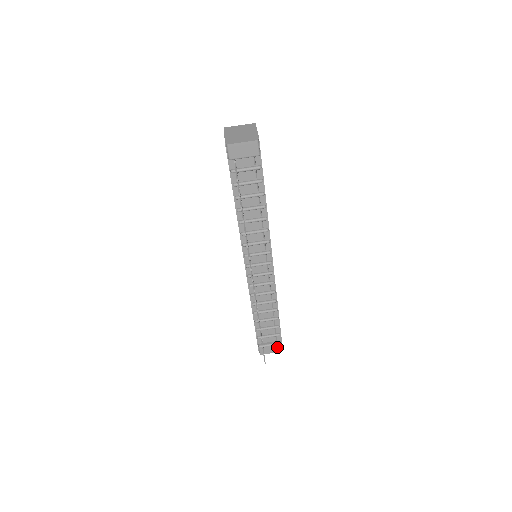
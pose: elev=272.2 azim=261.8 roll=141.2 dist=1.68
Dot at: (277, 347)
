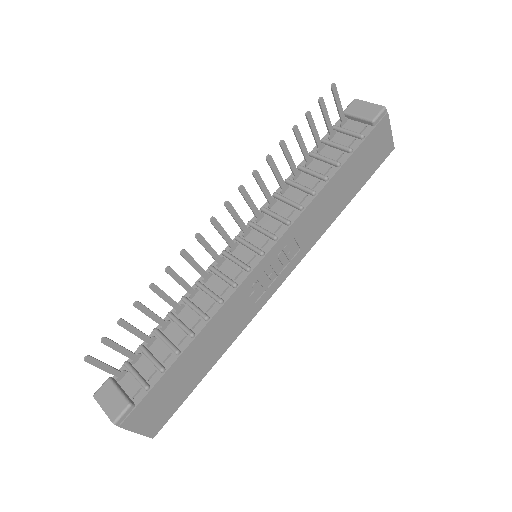
Dot at: (120, 405)
